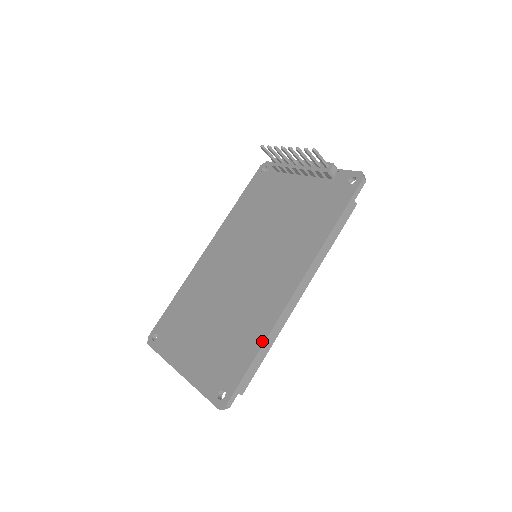
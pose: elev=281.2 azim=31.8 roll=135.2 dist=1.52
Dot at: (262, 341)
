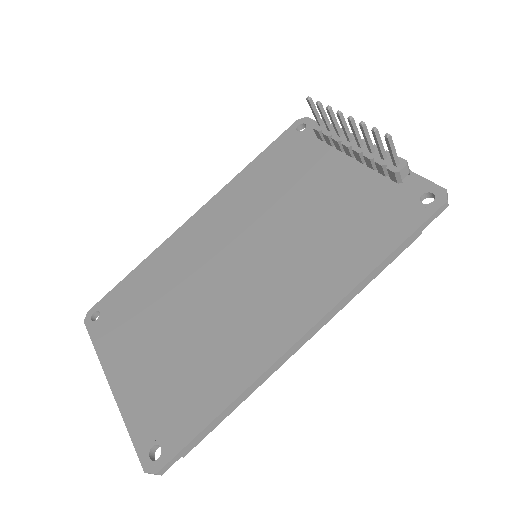
Dot at: (230, 399)
